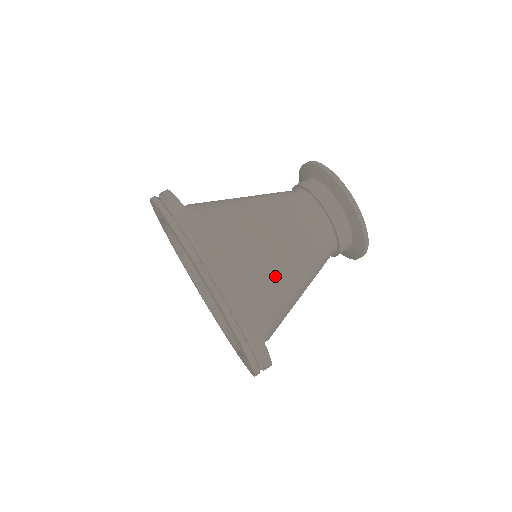
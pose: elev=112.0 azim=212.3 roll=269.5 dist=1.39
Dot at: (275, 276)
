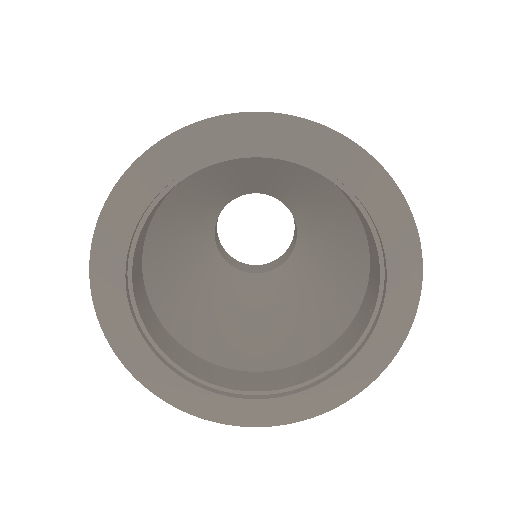
Dot at: (317, 187)
